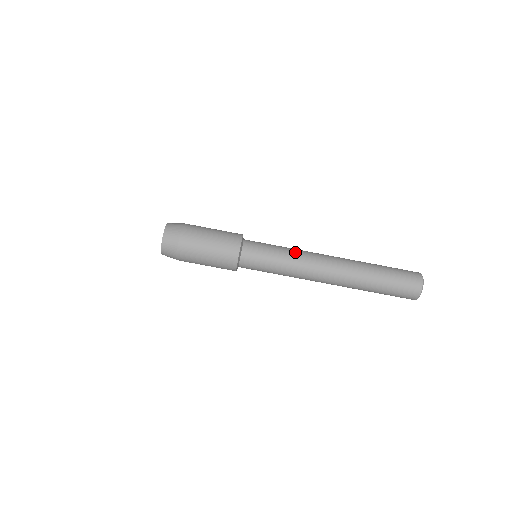
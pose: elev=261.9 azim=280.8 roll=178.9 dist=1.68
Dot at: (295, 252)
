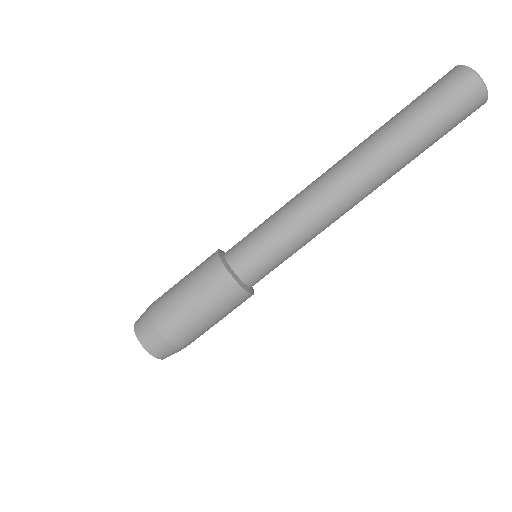
Dot at: (291, 209)
